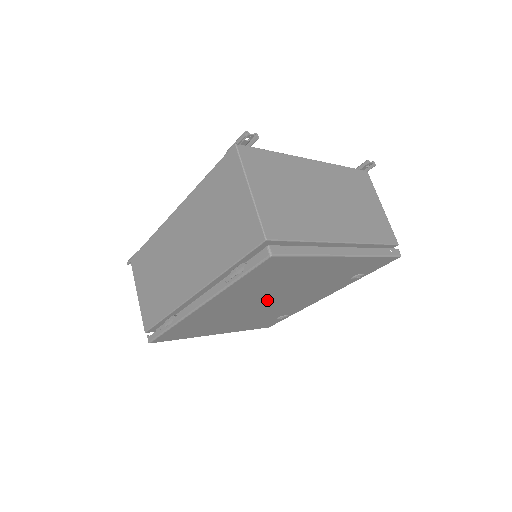
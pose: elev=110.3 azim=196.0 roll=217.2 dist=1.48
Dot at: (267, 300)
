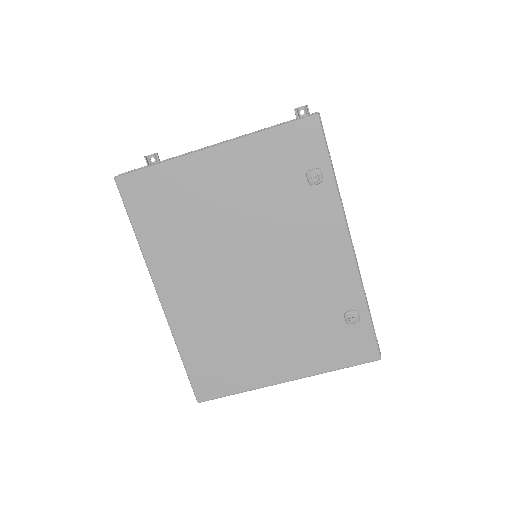
Dot at: (241, 268)
